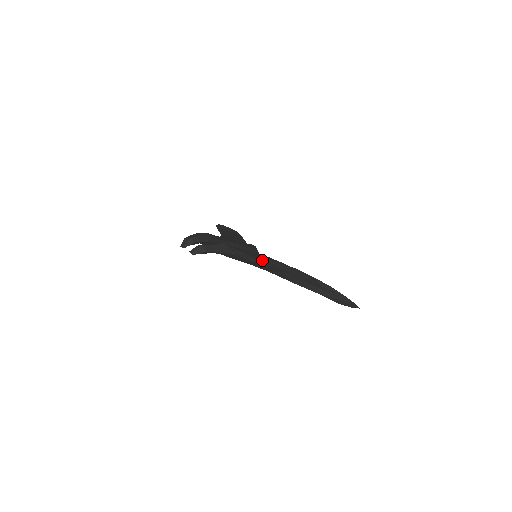
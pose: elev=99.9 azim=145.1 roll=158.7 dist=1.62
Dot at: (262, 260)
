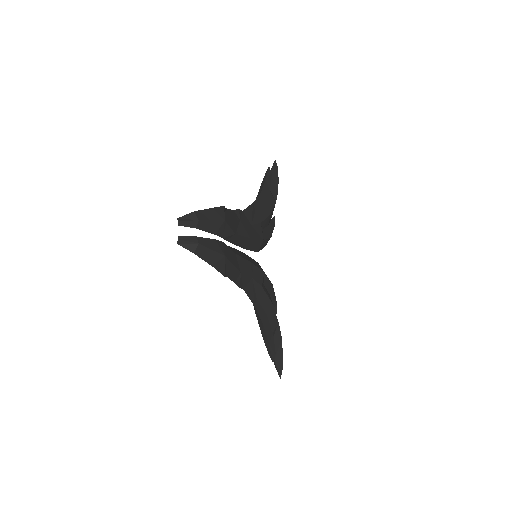
Dot at: (249, 281)
